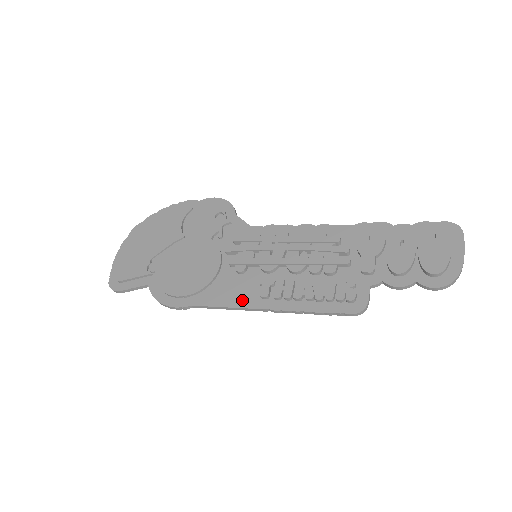
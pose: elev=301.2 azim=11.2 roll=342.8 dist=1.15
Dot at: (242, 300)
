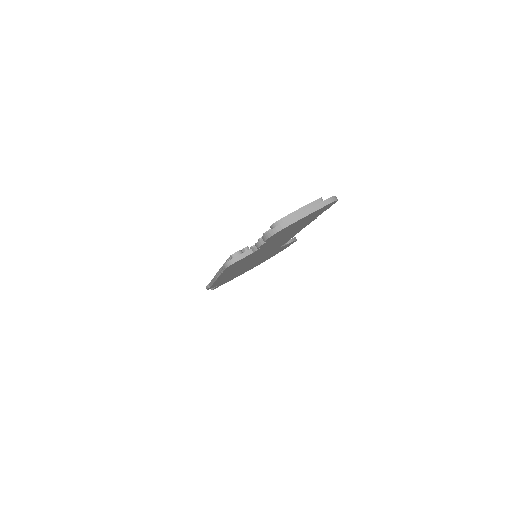
Dot at: occluded
